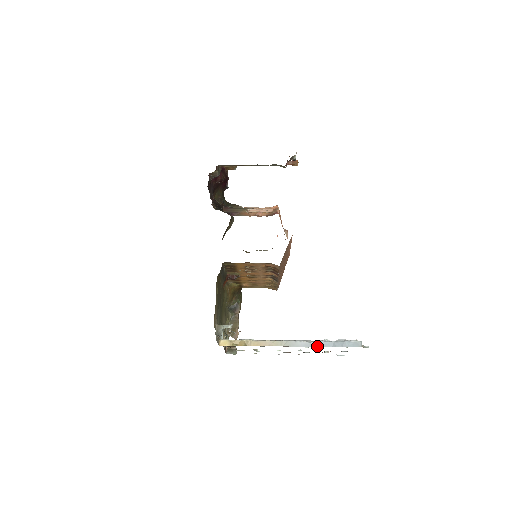
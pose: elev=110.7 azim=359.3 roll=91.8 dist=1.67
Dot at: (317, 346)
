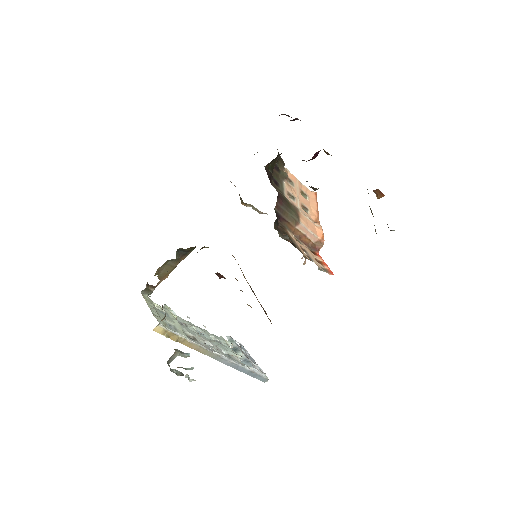
Dot at: (235, 368)
